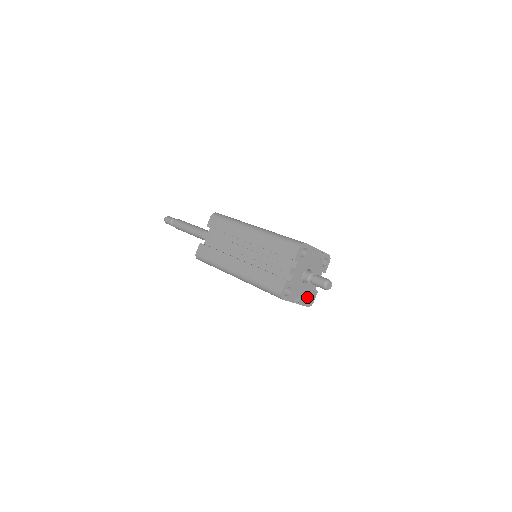
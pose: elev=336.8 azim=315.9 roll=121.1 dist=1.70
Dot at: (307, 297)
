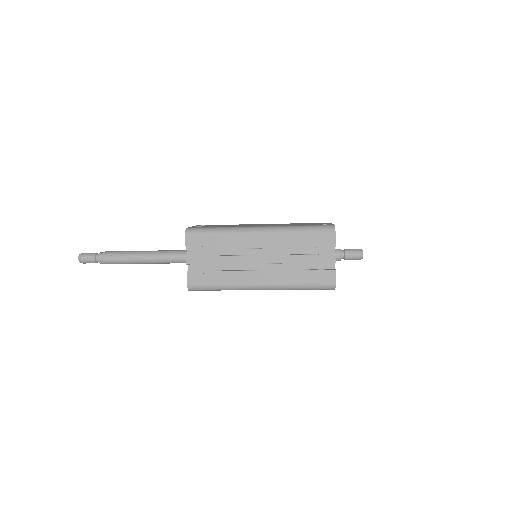
Dot at: occluded
